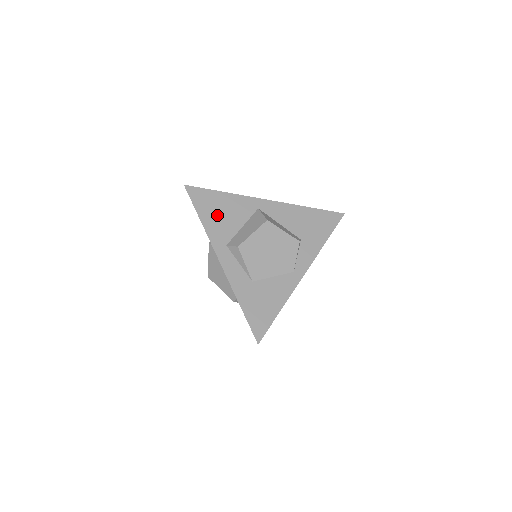
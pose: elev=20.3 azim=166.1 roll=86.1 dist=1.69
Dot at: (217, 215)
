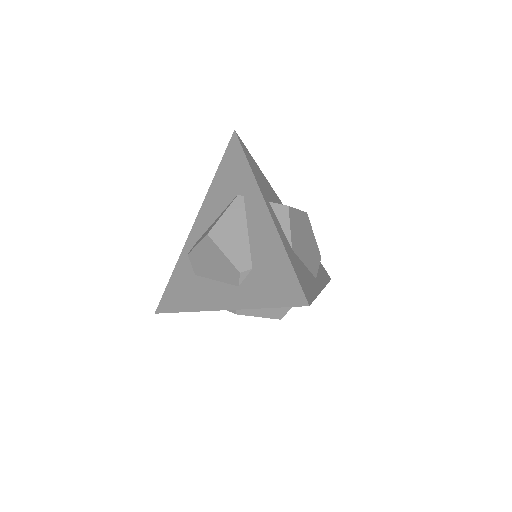
Dot at: (259, 176)
